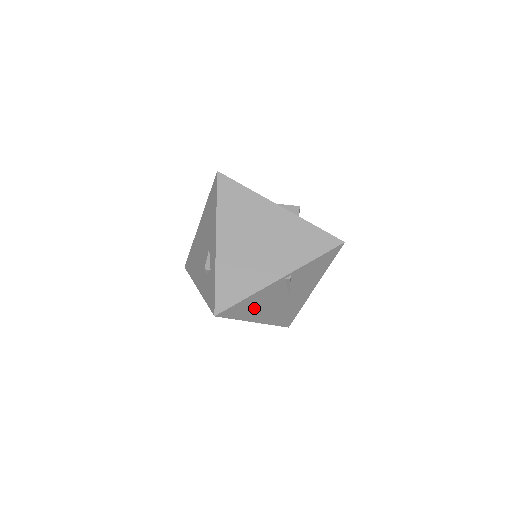
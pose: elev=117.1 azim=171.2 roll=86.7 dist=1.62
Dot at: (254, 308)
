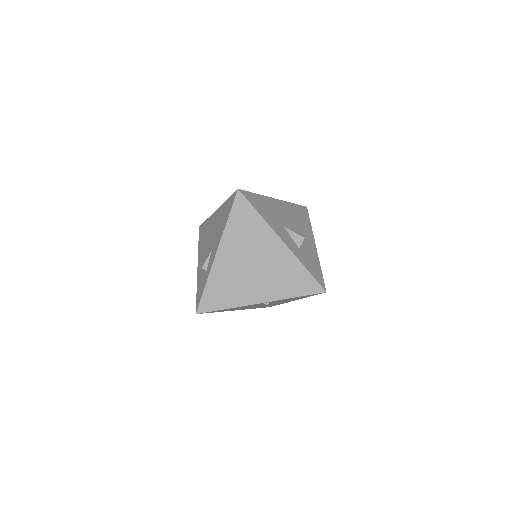
Dot at: occluded
